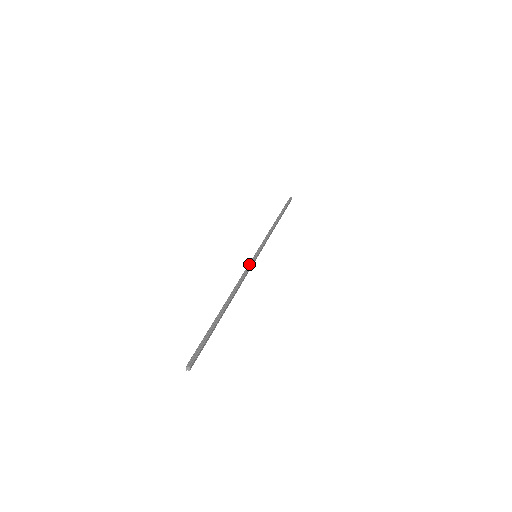
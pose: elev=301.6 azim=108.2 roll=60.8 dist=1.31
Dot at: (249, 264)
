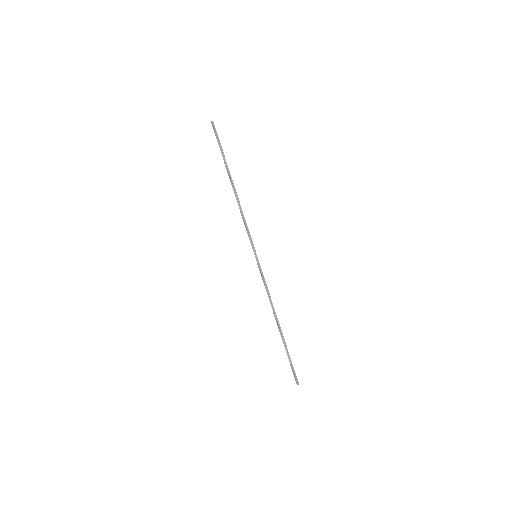
Dot at: (261, 273)
